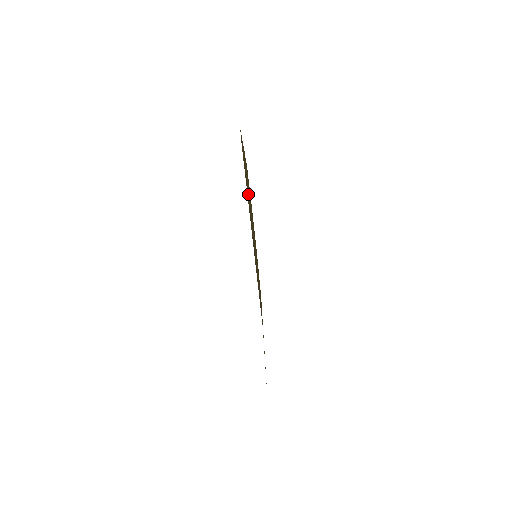
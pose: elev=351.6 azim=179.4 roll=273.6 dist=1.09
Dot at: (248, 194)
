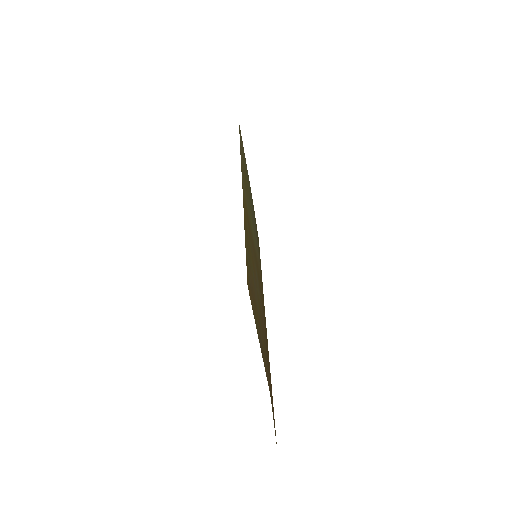
Dot at: (251, 265)
